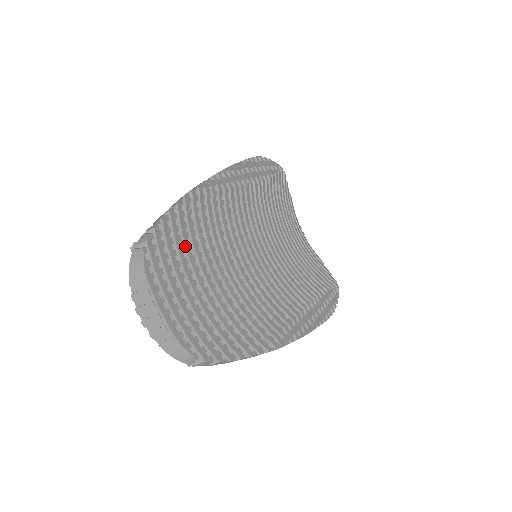
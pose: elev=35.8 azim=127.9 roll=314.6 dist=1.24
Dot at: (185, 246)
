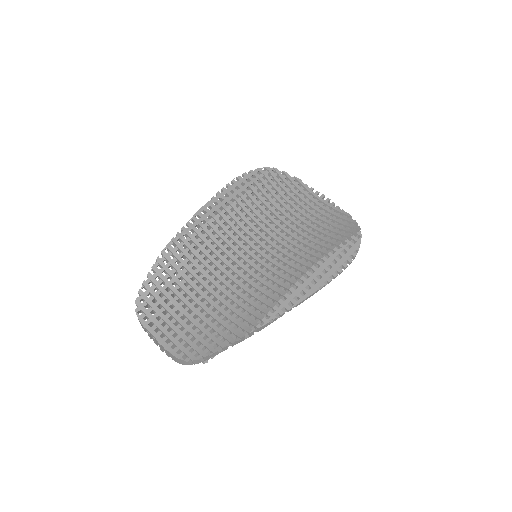
Dot at: (171, 289)
